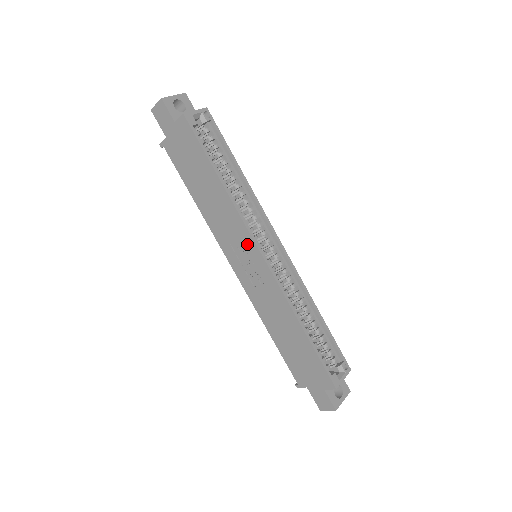
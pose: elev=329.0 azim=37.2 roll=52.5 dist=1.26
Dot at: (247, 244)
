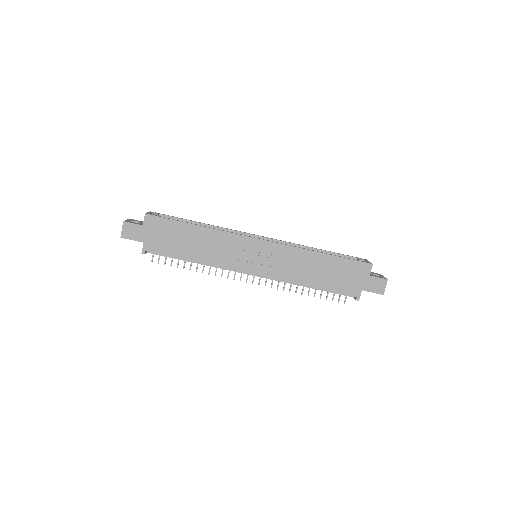
Dot at: (246, 244)
